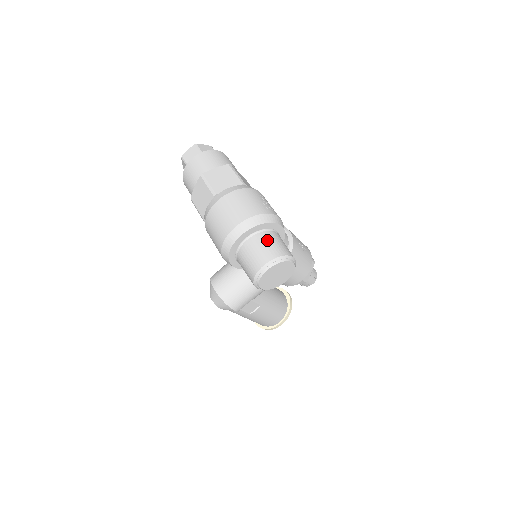
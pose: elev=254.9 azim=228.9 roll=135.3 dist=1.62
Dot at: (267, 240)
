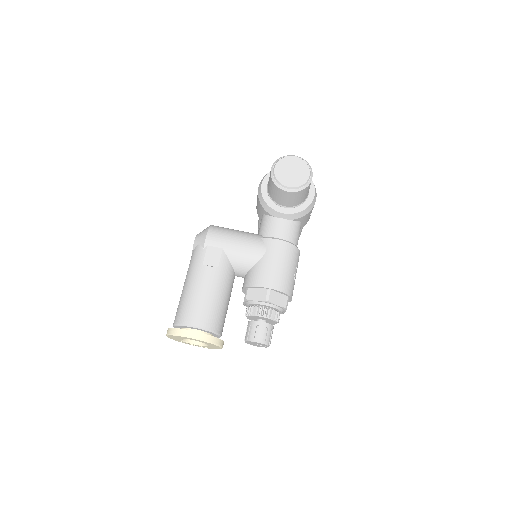
Dot at: occluded
